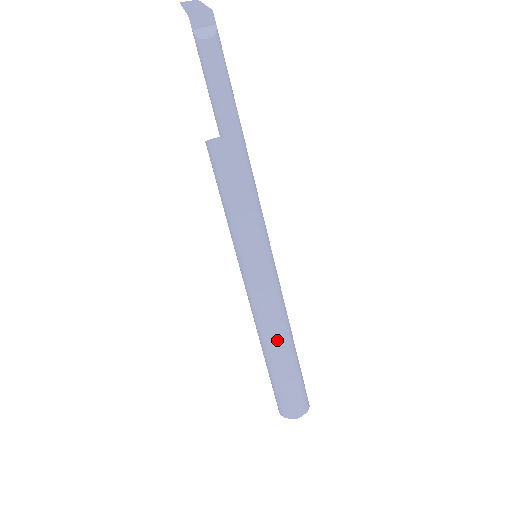
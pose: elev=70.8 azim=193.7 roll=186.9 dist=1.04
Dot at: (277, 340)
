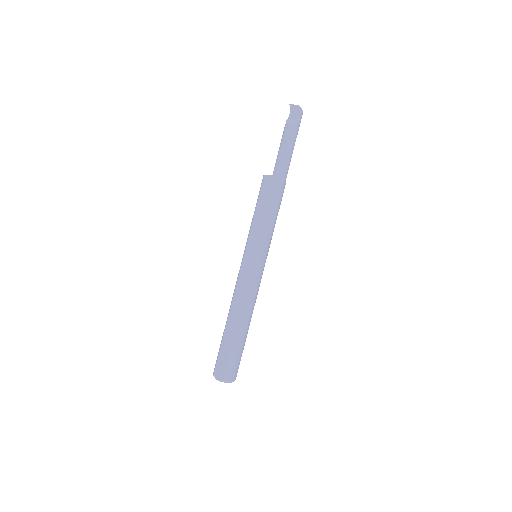
Dot at: (234, 313)
